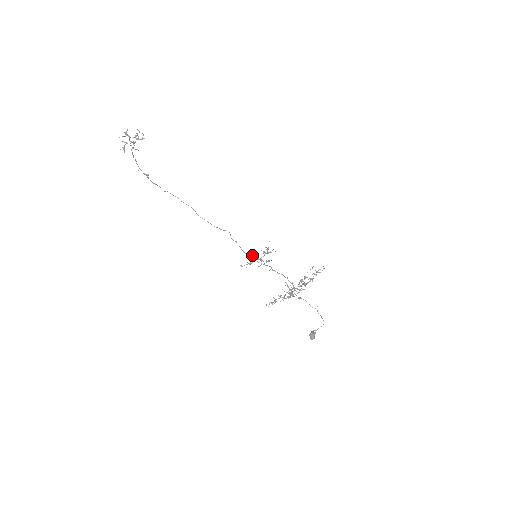
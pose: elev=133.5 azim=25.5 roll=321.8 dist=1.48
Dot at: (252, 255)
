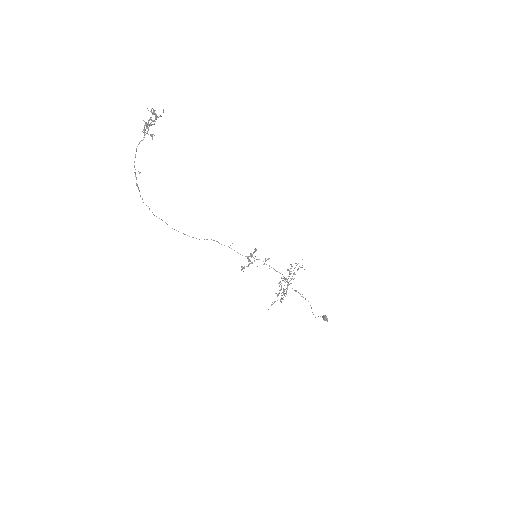
Dot at: (251, 256)
